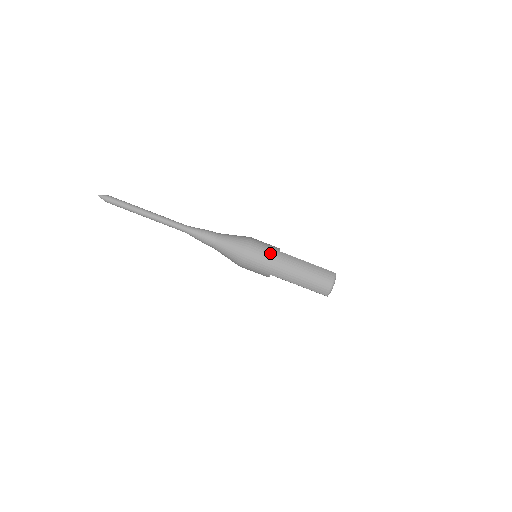
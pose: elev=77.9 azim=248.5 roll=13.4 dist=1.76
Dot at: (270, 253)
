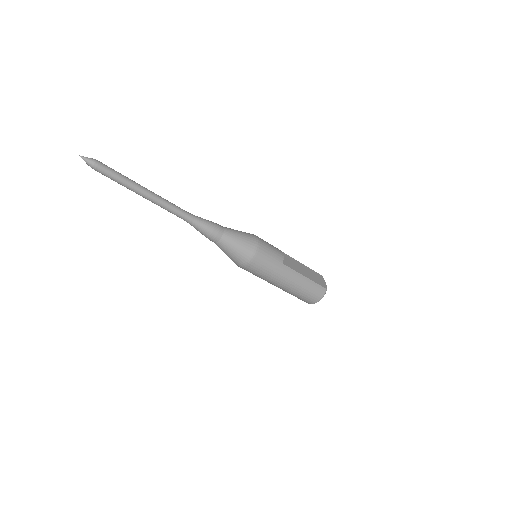
Dot at: (273, 267)
